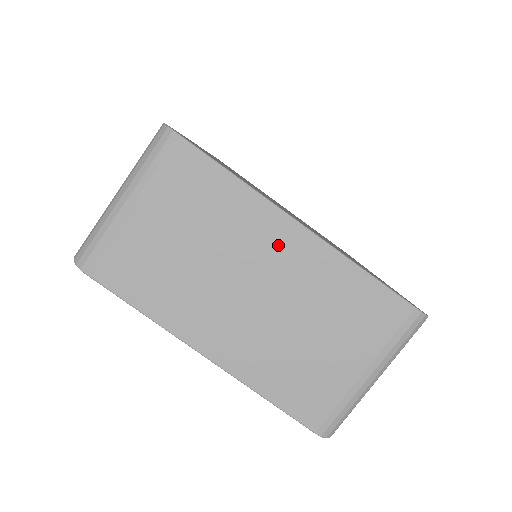
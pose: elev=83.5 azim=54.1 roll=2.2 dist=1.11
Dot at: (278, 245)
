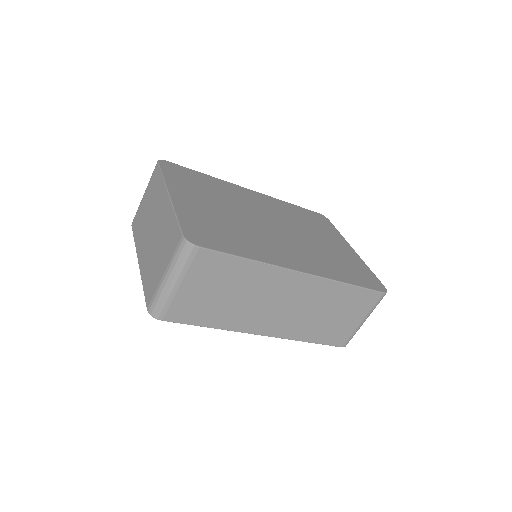
Dot at: (162, 206)
